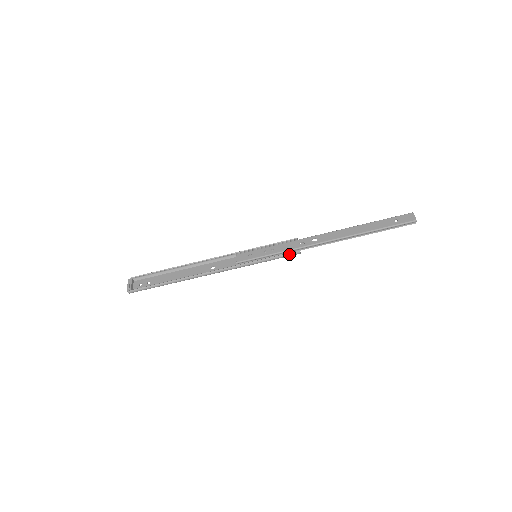
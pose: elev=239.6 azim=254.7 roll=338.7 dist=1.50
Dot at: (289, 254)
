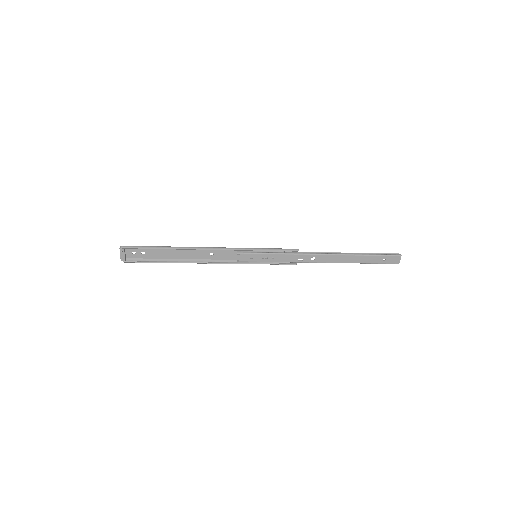
Dot at: occluded
